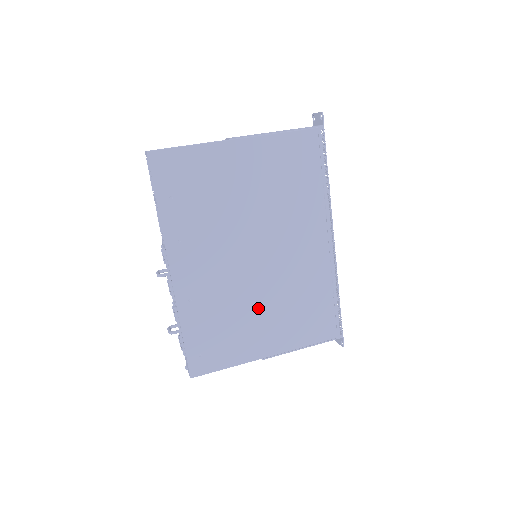
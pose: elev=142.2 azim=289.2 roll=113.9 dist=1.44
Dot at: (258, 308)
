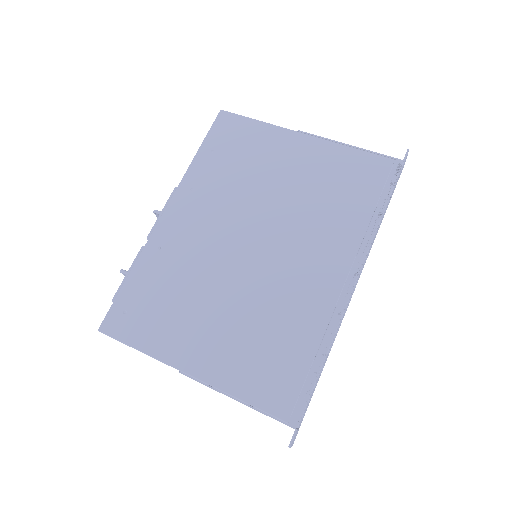
Dot at: (217, 304)
